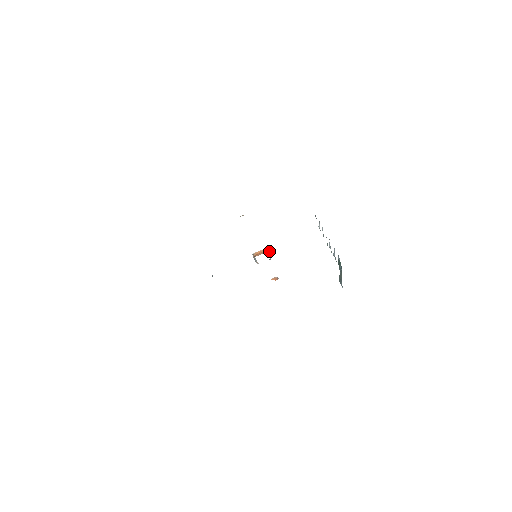
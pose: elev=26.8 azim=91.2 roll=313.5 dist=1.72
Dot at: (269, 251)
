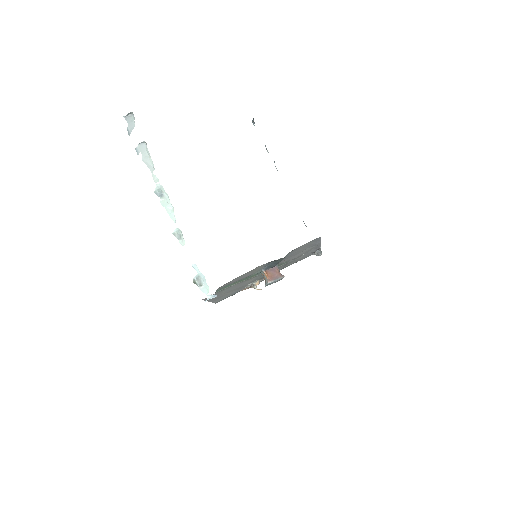
Dot at: occluded
